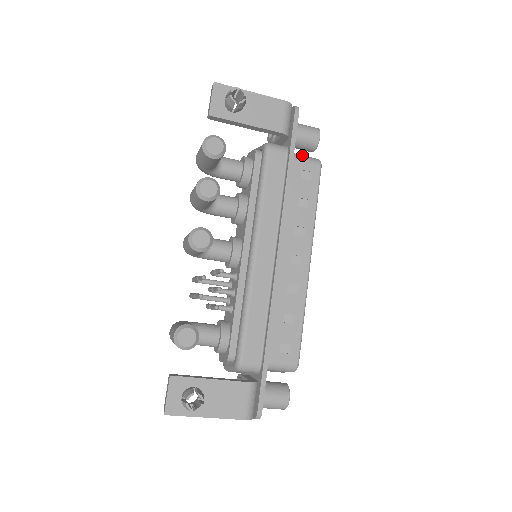
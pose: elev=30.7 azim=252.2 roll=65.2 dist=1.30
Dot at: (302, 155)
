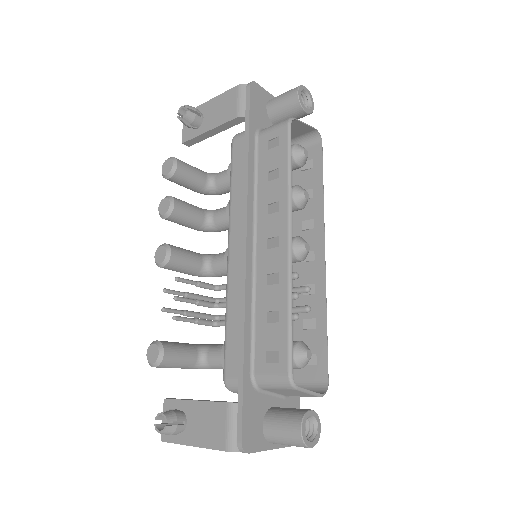
Dot at: (273, 125)
